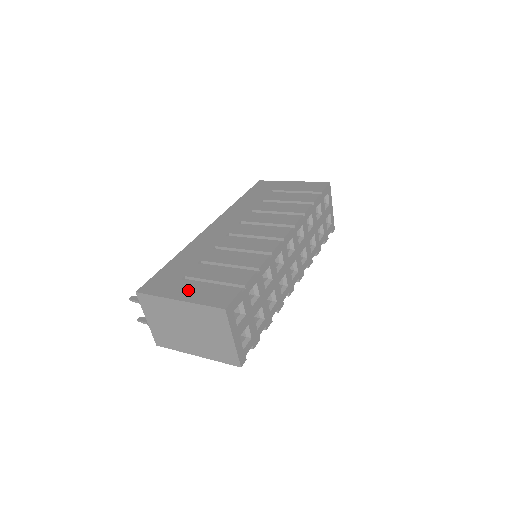
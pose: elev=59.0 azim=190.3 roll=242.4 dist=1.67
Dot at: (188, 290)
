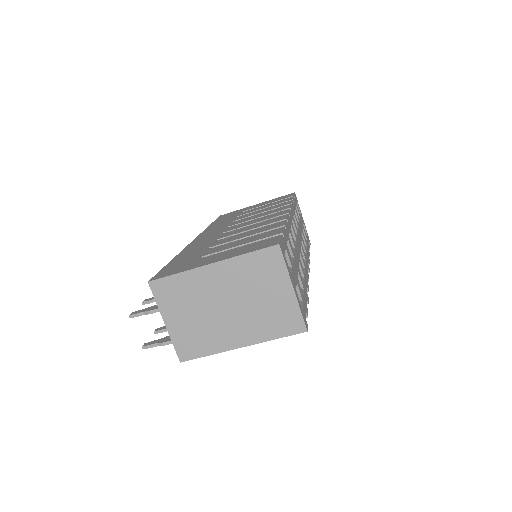
Dot at: (217, 257)
